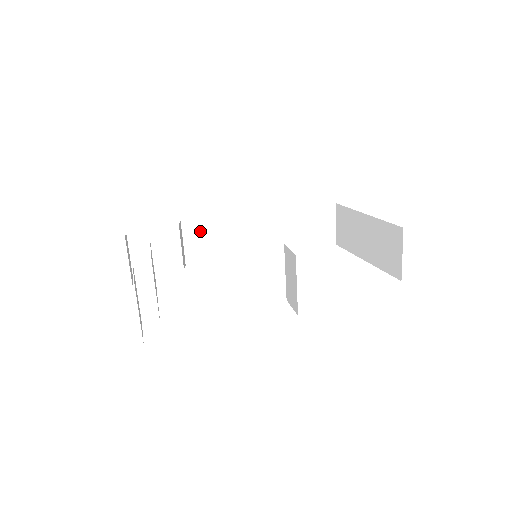
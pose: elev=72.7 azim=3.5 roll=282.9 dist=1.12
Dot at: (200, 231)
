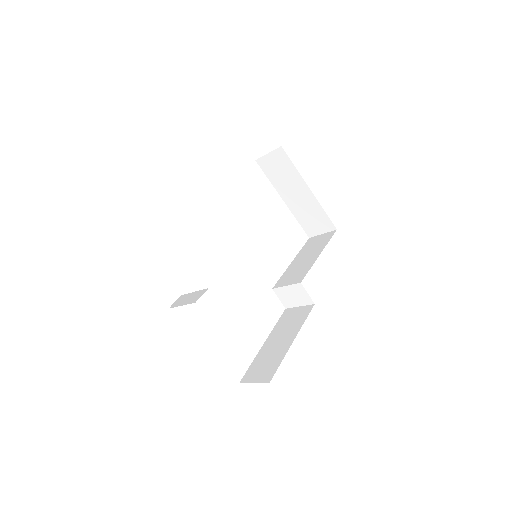
Dot at: occluded
